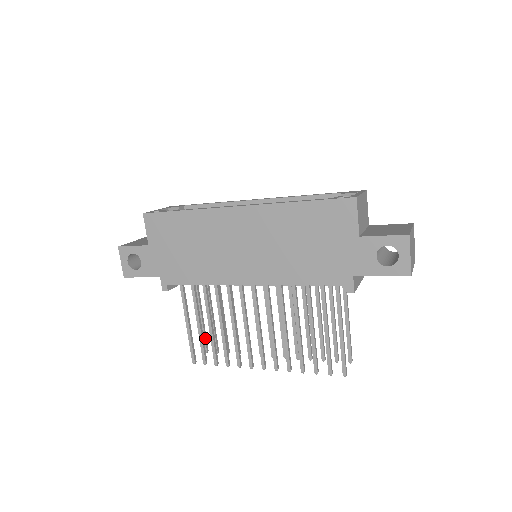
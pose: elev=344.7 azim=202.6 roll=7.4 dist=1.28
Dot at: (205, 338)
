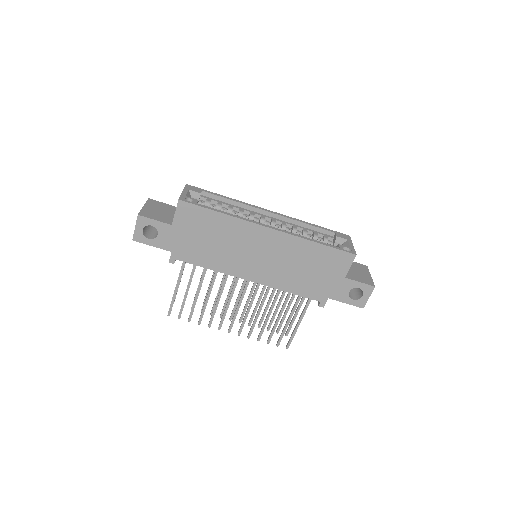
Dot at: (176, 294)
